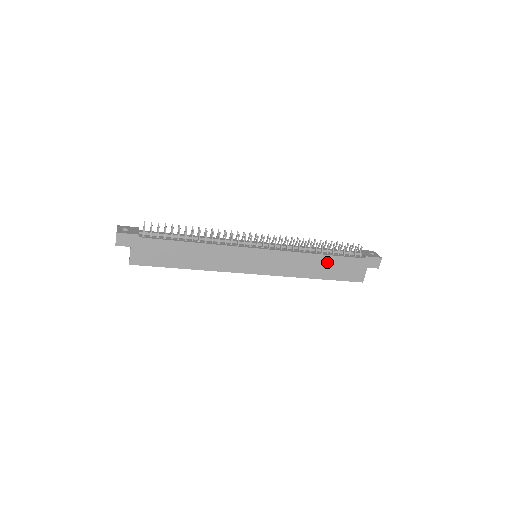
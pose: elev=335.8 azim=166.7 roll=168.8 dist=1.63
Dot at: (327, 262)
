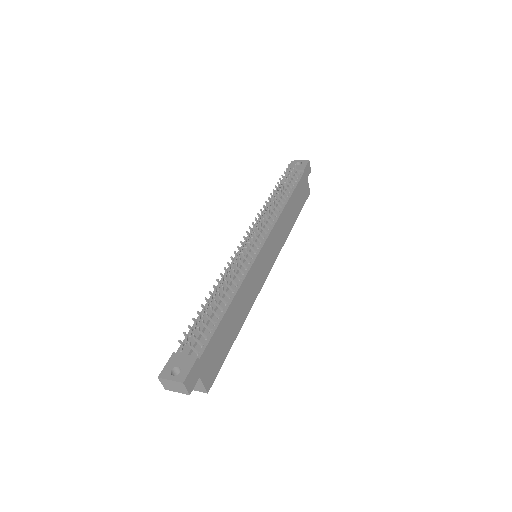
Dot at: (292, 203)
